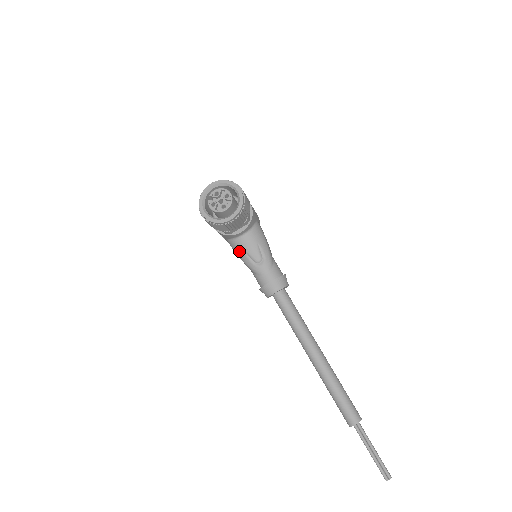
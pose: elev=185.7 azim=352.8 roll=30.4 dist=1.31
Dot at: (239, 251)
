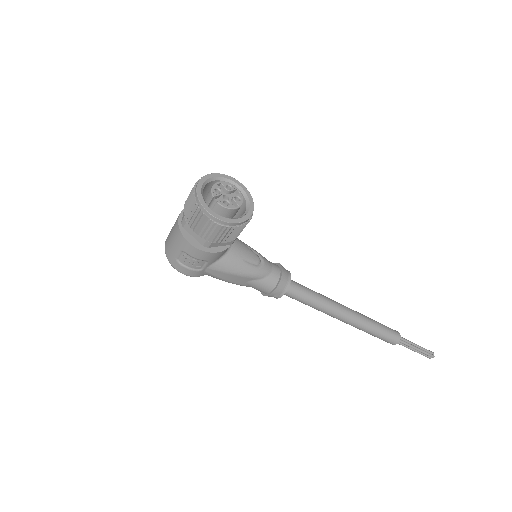
Dot at: (236, 265)
